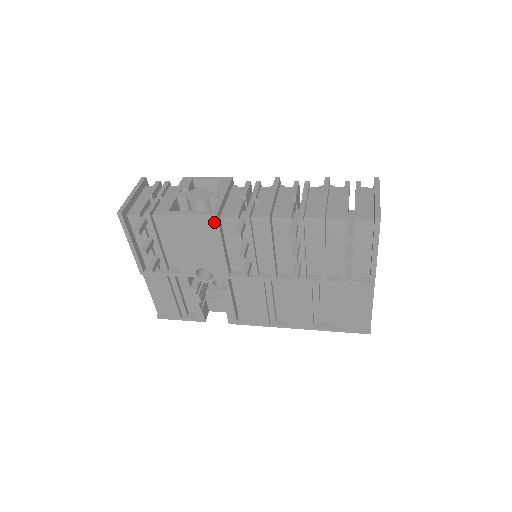
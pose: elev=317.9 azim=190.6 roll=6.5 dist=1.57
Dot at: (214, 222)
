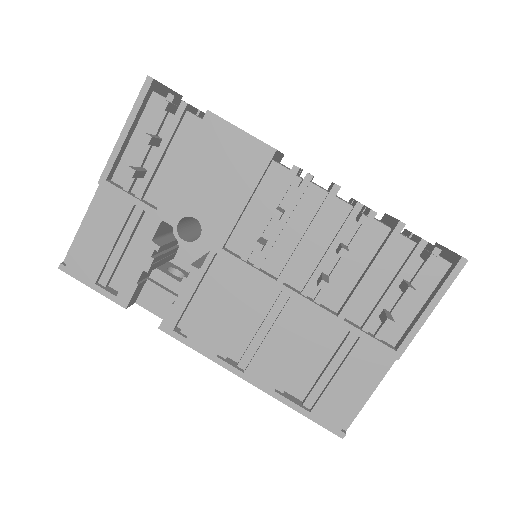
Dot at: (265, 158)
